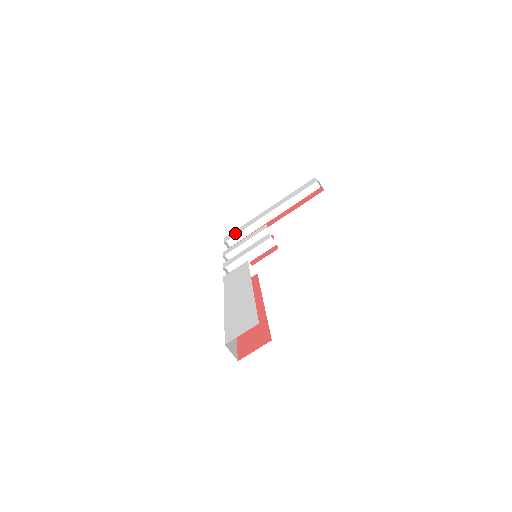
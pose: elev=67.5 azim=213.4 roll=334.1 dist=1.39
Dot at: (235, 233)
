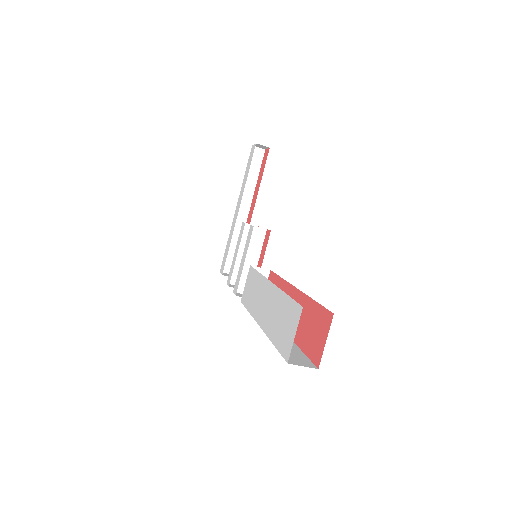
Dot at: (225, 257)
